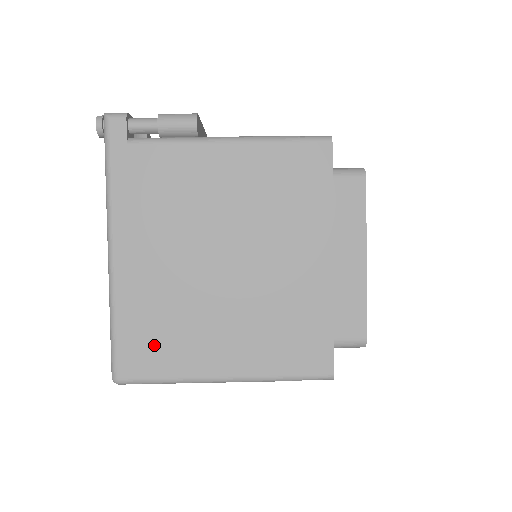
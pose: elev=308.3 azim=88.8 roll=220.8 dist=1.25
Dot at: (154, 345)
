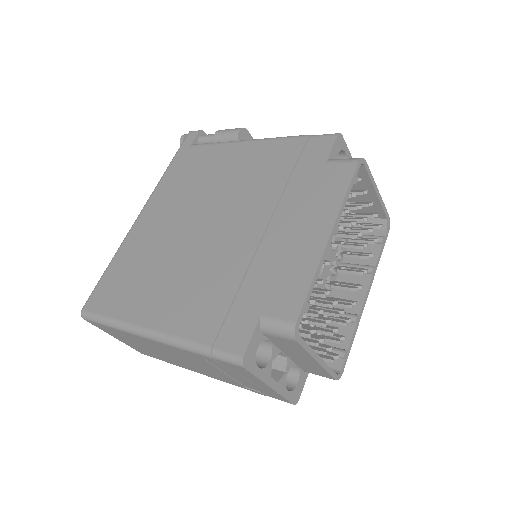
Dot at: (120, 287)
